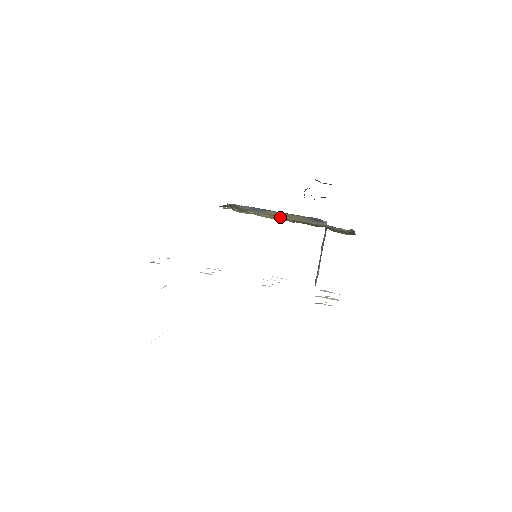
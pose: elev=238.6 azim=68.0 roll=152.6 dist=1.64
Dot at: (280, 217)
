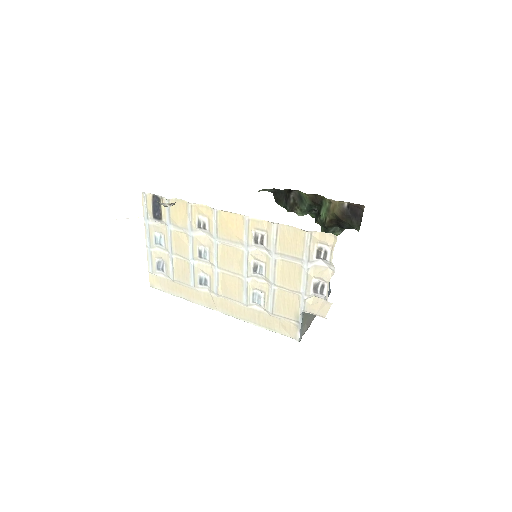
Dot at: occluded
